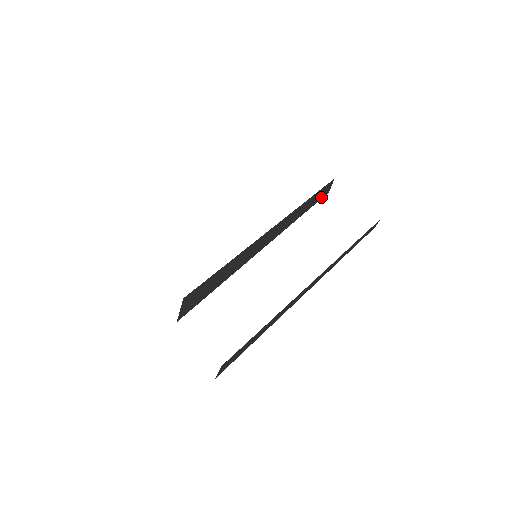
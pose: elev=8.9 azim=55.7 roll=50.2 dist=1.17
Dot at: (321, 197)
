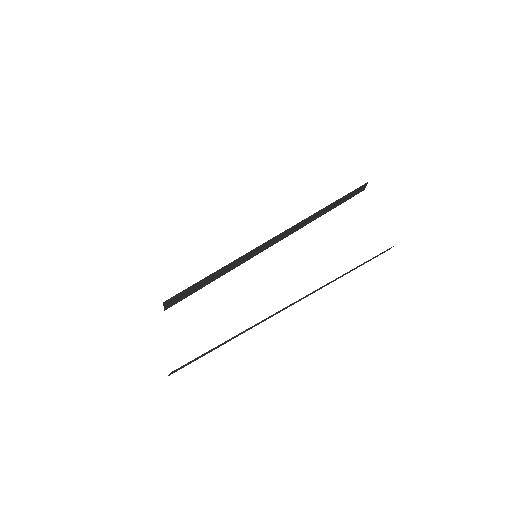
Dot at: (350, 197)
